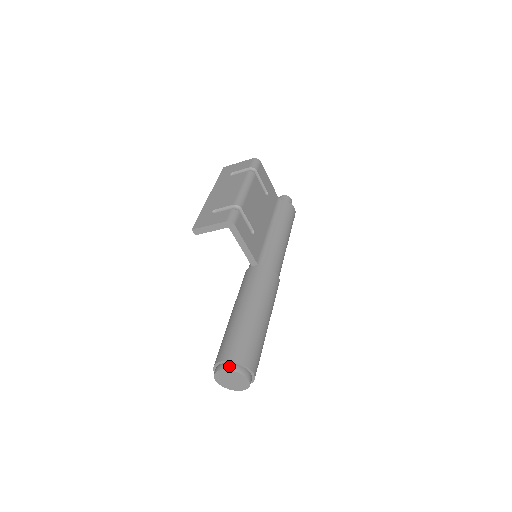
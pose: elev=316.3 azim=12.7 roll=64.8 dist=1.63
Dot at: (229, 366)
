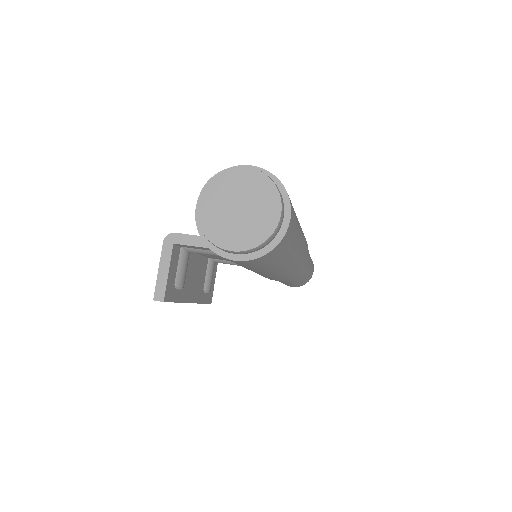
Dot at: (201, 194)
